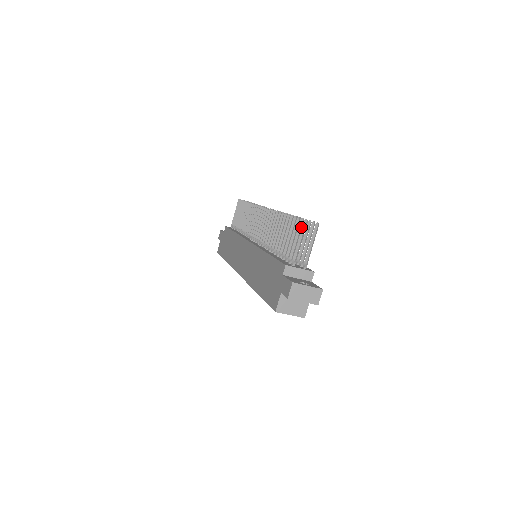
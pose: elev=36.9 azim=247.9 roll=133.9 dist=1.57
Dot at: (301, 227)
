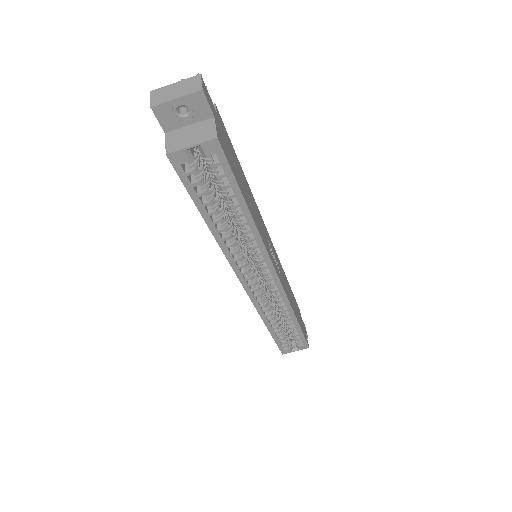
Dot at: occluded
